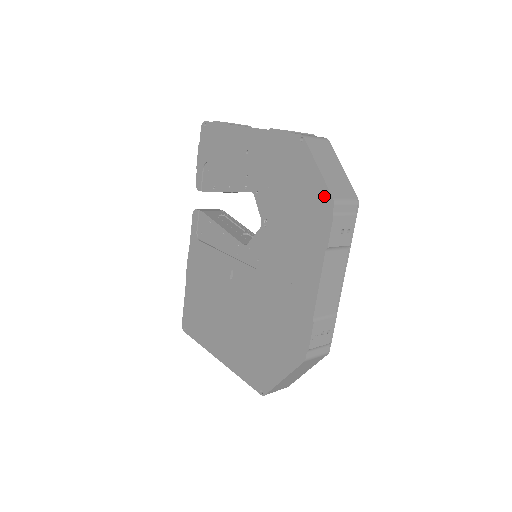
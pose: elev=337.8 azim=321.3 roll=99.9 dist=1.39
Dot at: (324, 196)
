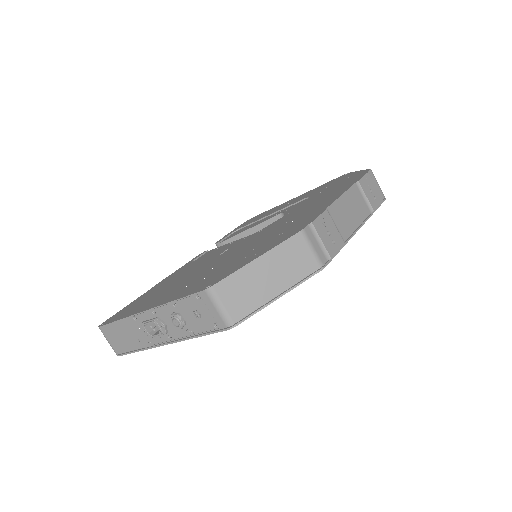
Dot at: (361, 172)
